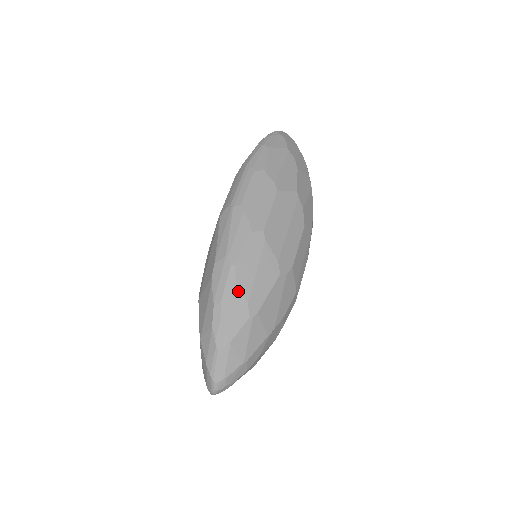
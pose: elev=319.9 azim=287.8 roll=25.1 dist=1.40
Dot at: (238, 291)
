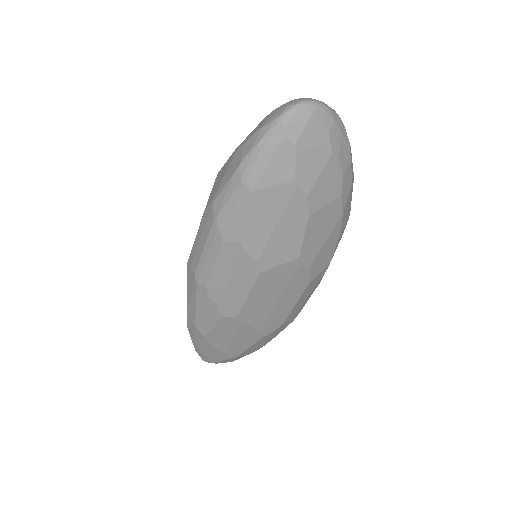
Dot at: (214, 348)
